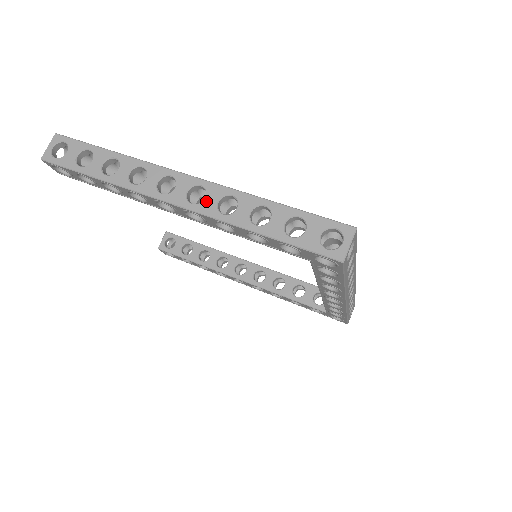
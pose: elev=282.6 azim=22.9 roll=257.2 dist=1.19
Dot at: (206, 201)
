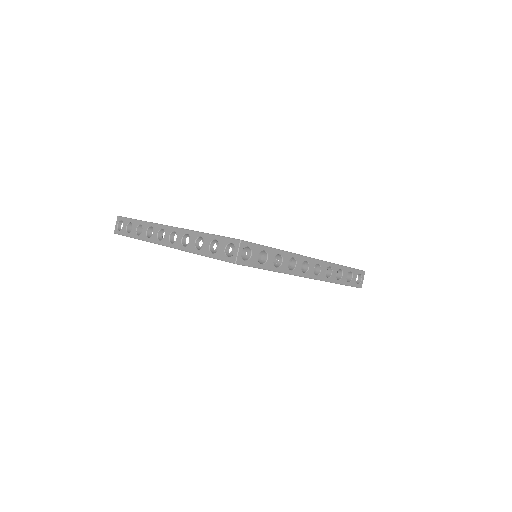
Dot at: (177, 240)
